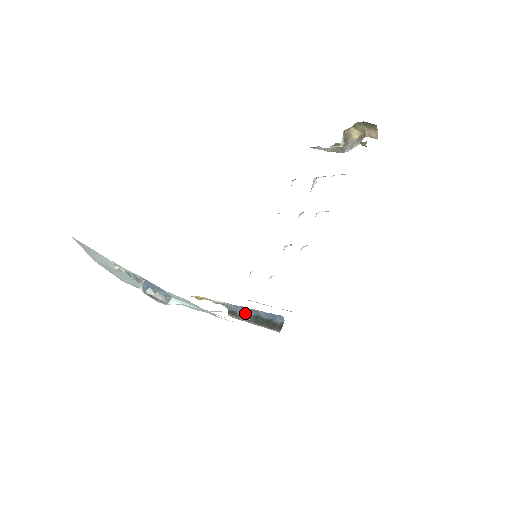
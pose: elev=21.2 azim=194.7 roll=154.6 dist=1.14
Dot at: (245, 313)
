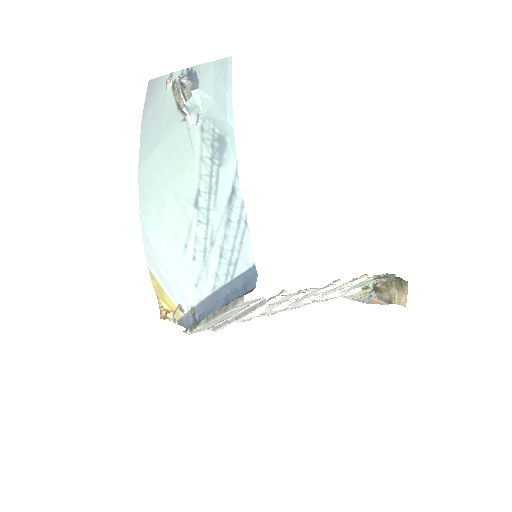
Dot at: occluded
